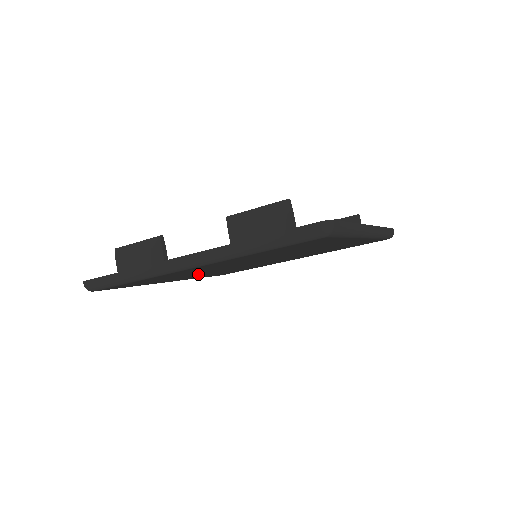
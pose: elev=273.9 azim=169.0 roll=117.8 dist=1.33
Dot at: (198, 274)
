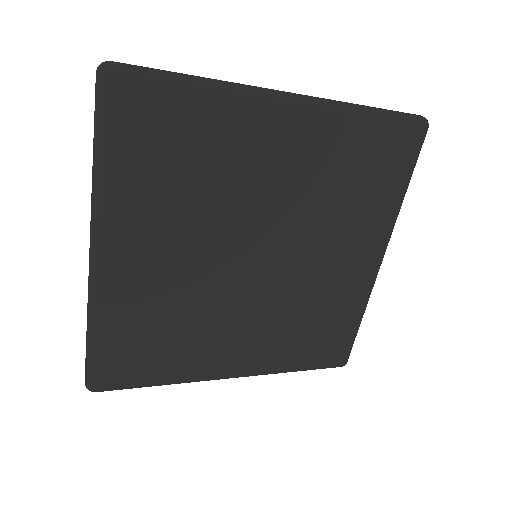
Dot at: (183, 233)
